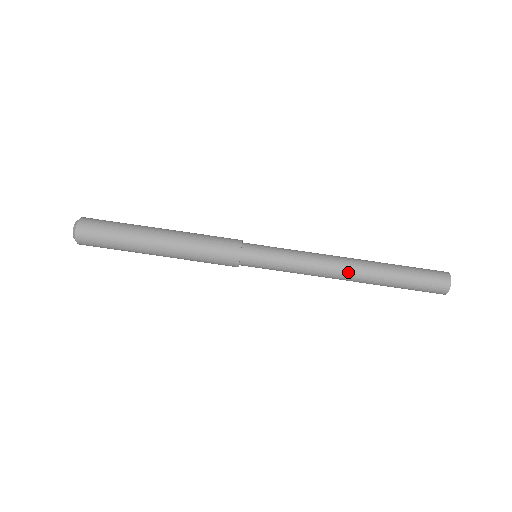
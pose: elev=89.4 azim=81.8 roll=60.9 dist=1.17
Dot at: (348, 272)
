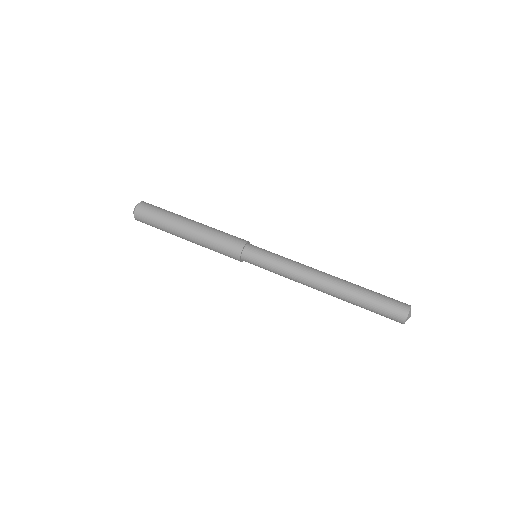
Dot at: (326, 275)
